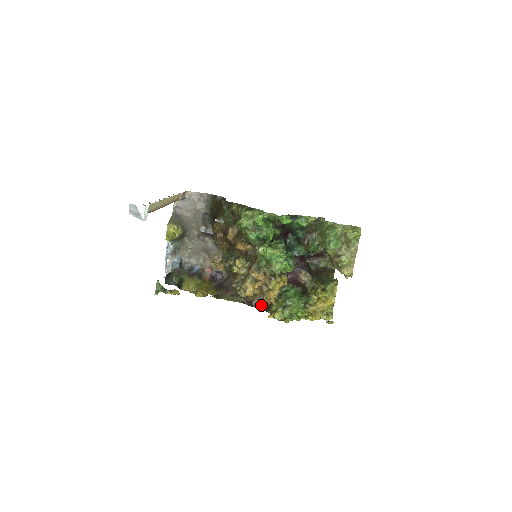
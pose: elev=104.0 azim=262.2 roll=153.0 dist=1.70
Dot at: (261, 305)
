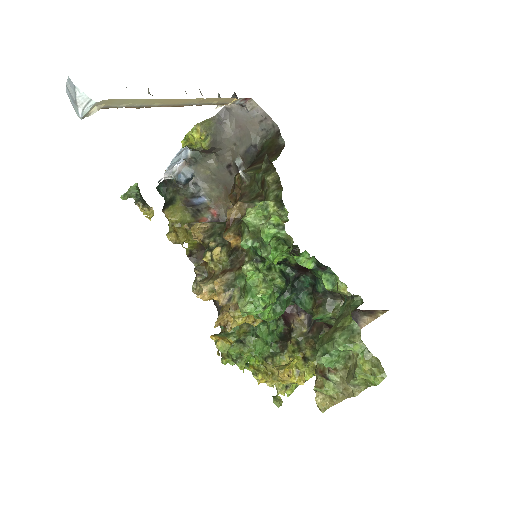
Dot at: occluded
